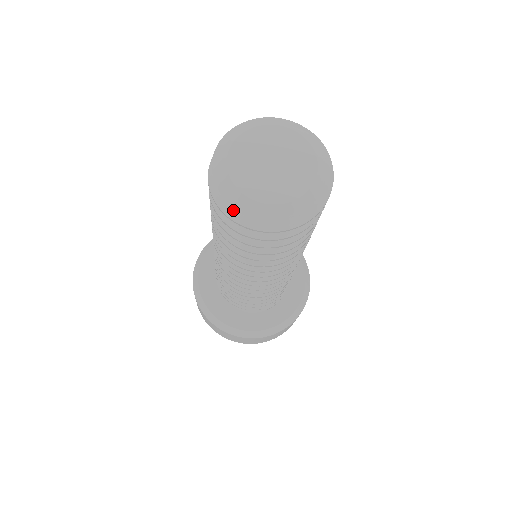
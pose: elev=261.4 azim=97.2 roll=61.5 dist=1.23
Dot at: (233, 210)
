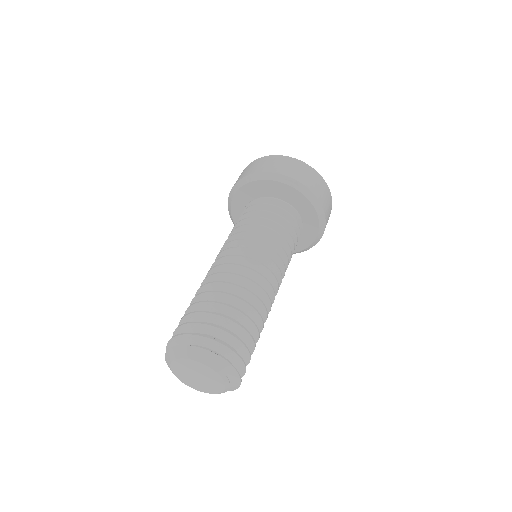
Dot at: occluded
